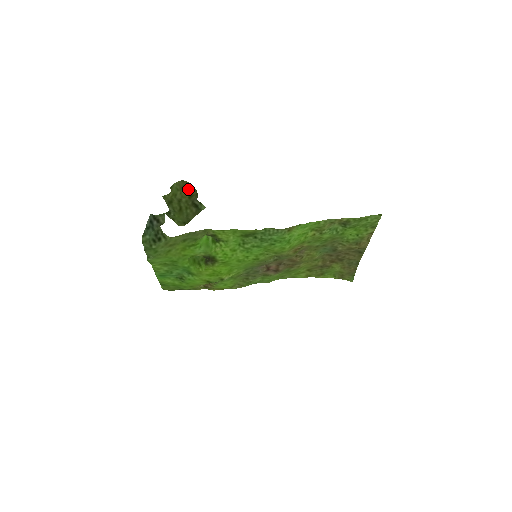
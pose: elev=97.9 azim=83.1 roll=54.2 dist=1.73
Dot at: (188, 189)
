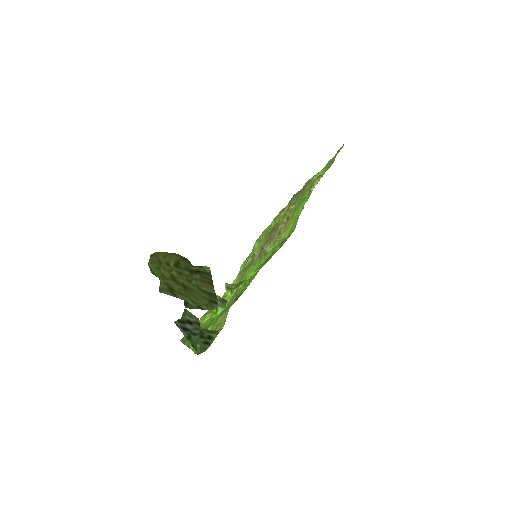
Dot at: (166, 258)
